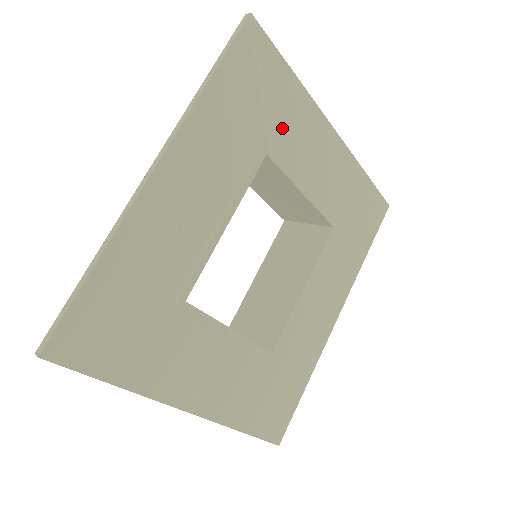
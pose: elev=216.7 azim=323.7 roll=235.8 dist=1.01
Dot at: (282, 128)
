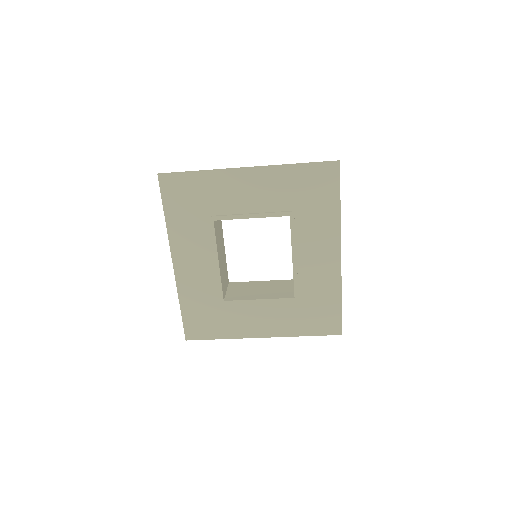
Dot at: (214, 200)
